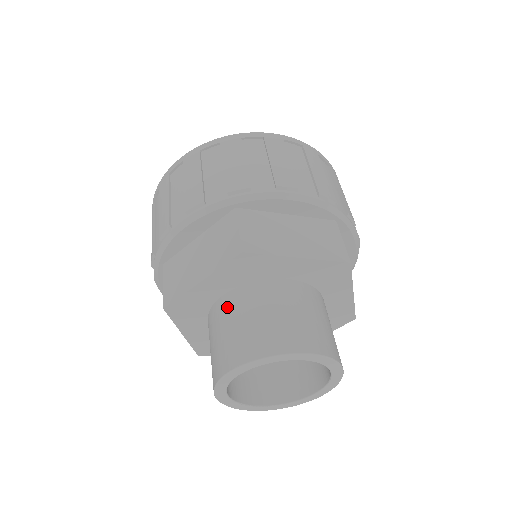
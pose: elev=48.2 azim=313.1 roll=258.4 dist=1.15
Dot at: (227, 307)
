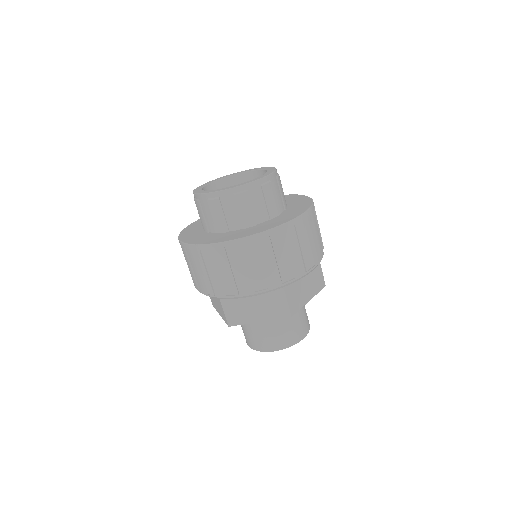
Dot at: (266, 321)
